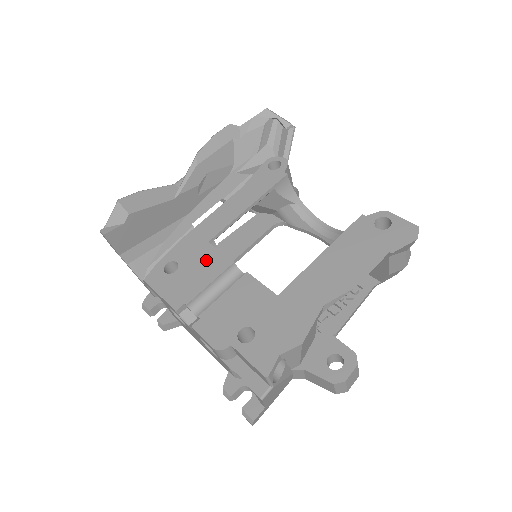
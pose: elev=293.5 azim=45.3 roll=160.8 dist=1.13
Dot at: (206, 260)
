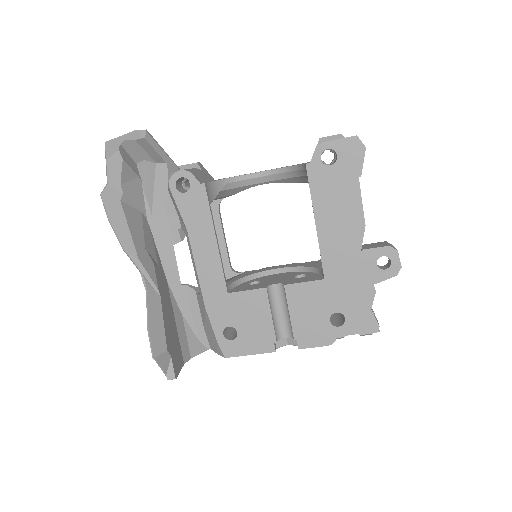
Dot at: (246, 306)
